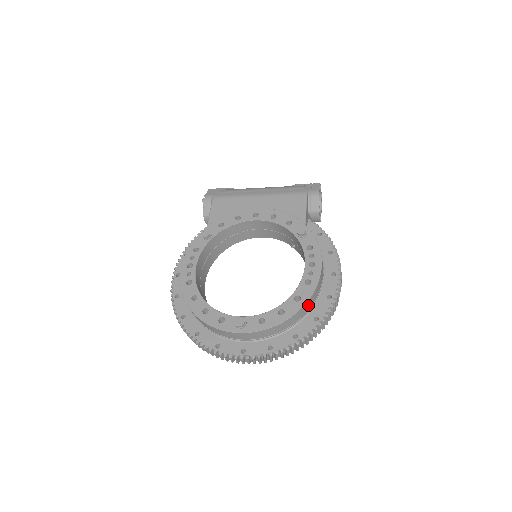
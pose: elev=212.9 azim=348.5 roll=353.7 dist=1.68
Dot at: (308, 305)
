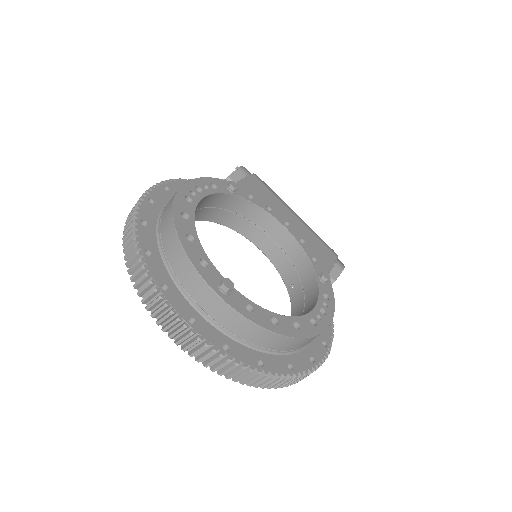
Dot at: (298, 344)
